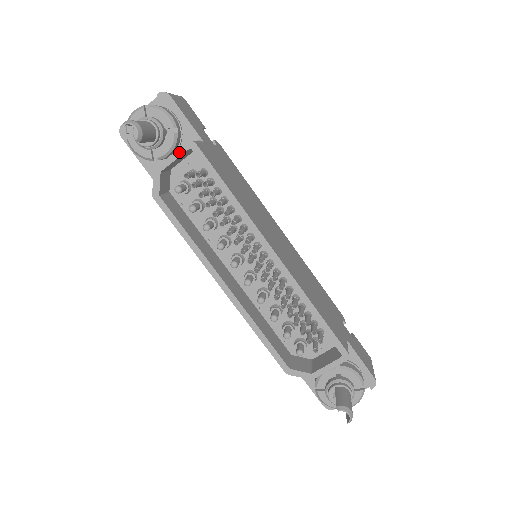
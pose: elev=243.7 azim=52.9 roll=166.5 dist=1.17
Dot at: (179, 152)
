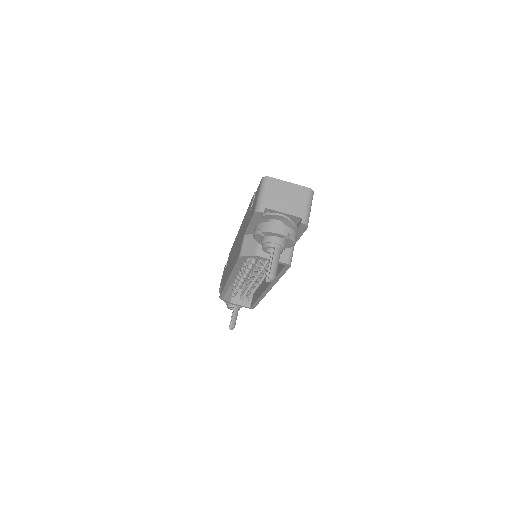
Dot at: occluded
